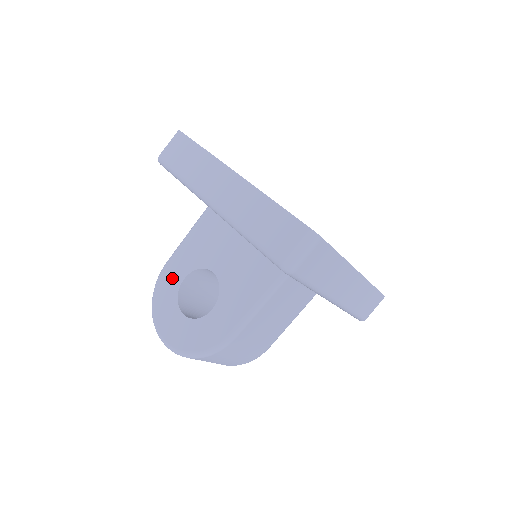
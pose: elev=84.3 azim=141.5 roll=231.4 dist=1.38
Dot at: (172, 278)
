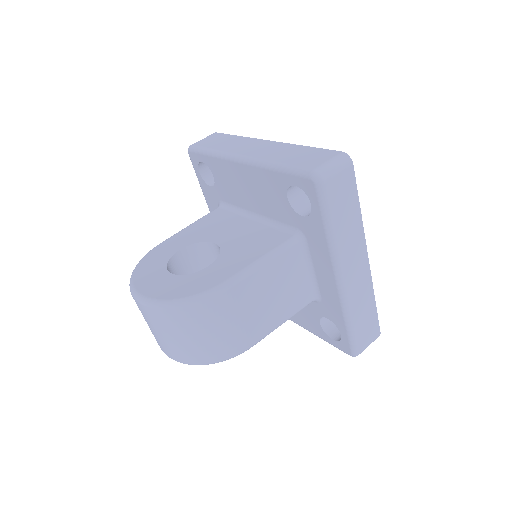
Dot at: (165, 251)
